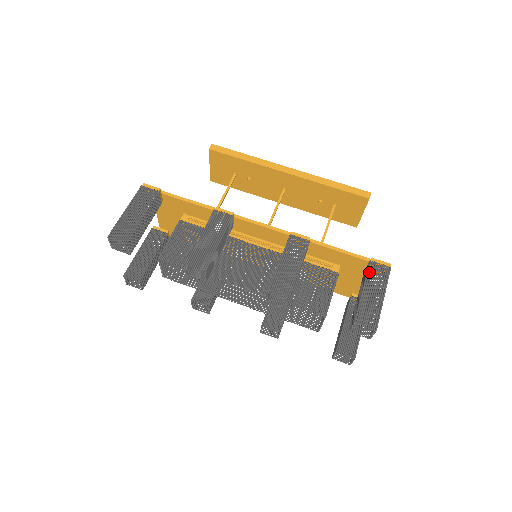
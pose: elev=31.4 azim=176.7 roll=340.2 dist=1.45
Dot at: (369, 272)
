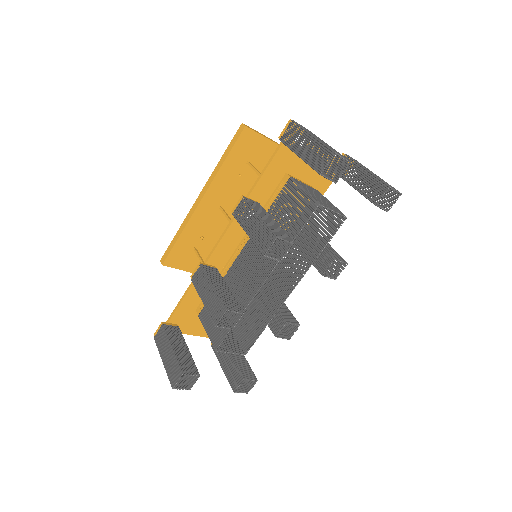
Dot at: (287, 144)
